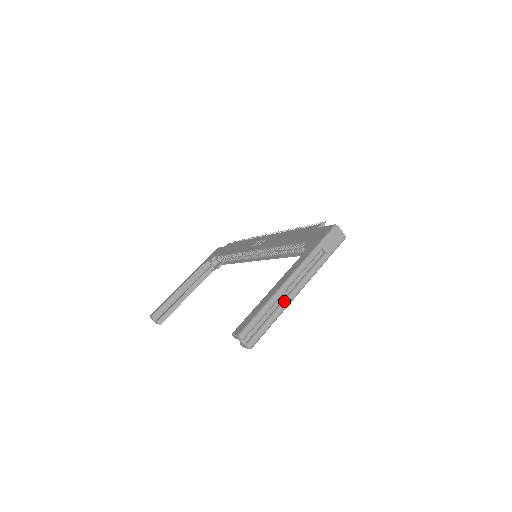
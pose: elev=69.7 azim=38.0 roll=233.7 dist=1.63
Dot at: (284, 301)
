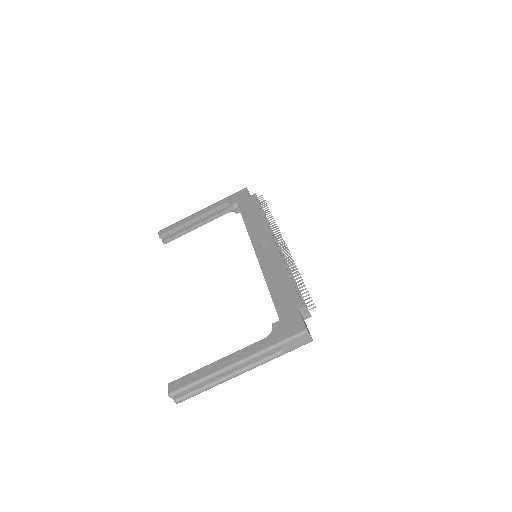
Dot at: (222, 379)
